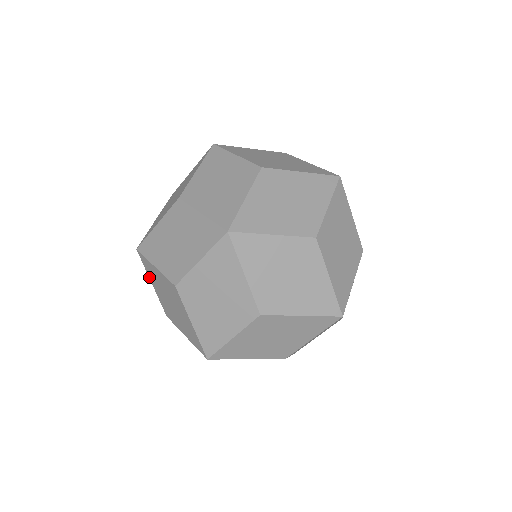
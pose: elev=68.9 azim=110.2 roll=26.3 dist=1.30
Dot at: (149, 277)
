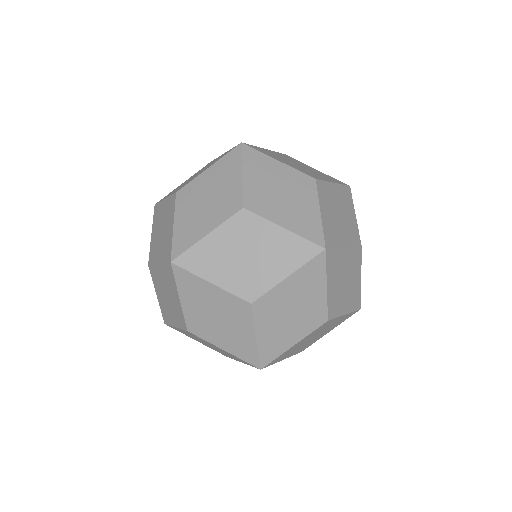
Dot at: (161, 265)
